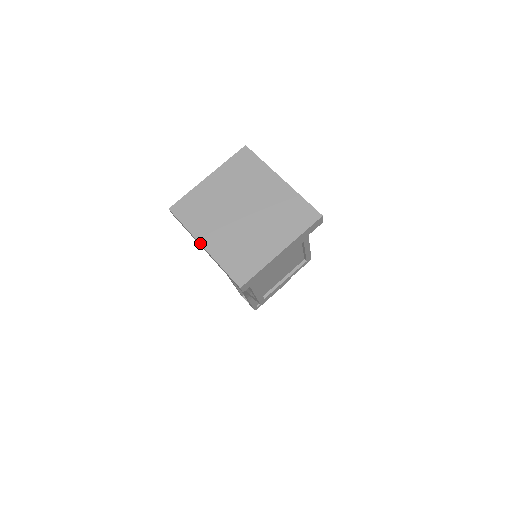
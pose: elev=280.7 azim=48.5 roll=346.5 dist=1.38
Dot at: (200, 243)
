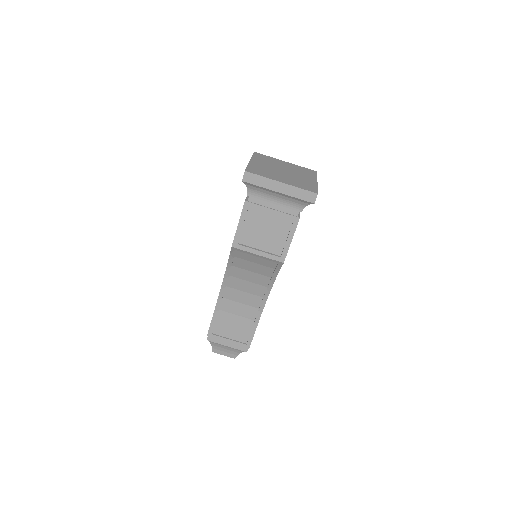
Dot at: (251, 160)
